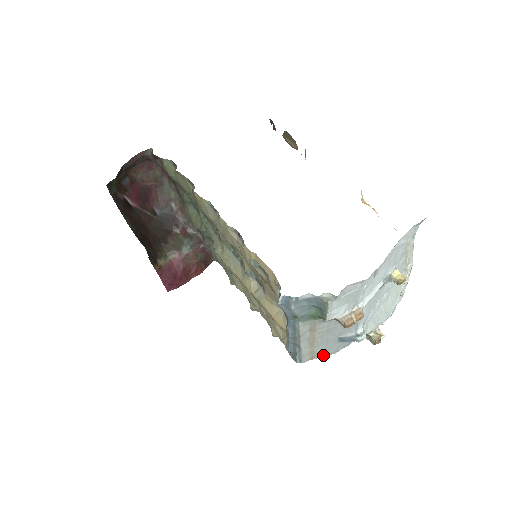
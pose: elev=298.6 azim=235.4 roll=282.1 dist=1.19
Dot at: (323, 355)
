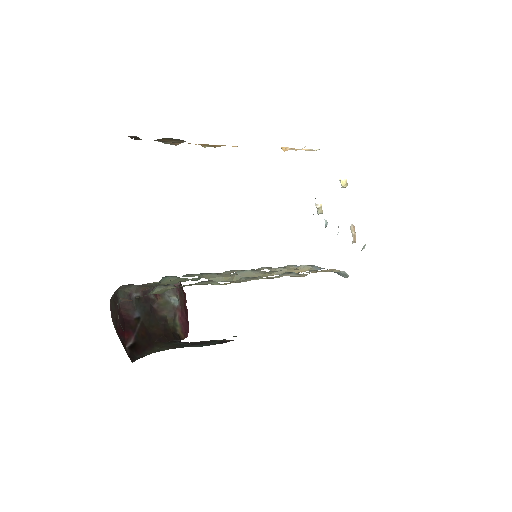
Dot at: occluded
